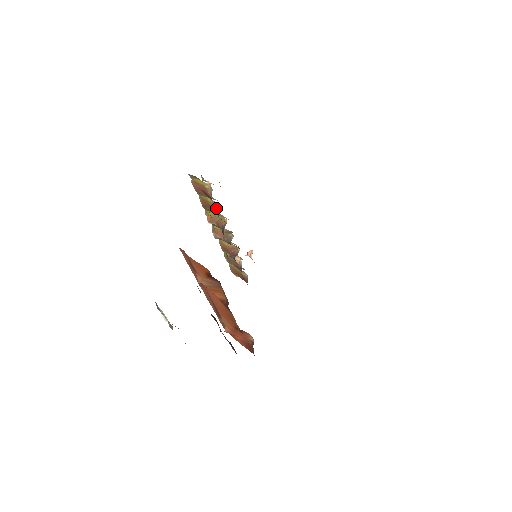
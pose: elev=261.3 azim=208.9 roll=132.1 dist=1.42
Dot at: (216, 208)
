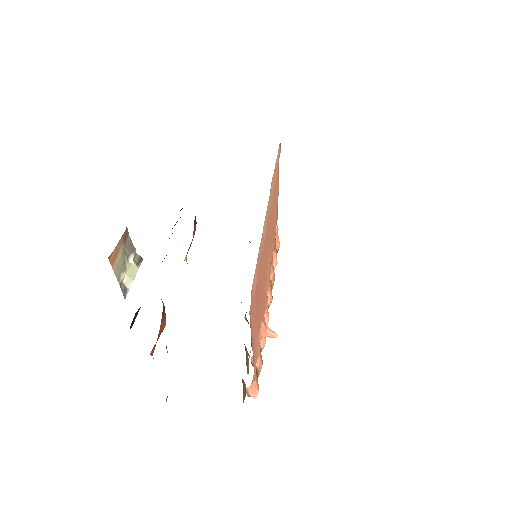
Dot at: occluded
